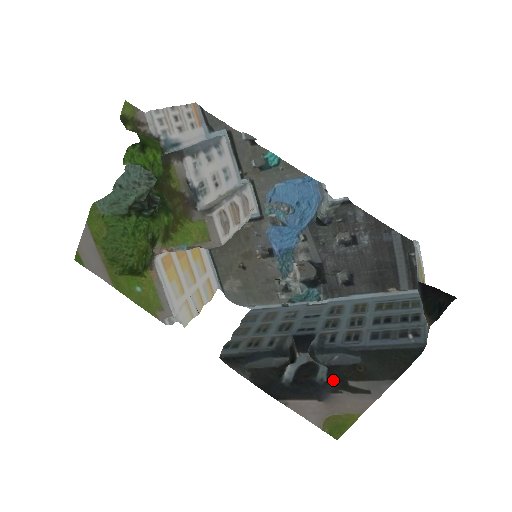
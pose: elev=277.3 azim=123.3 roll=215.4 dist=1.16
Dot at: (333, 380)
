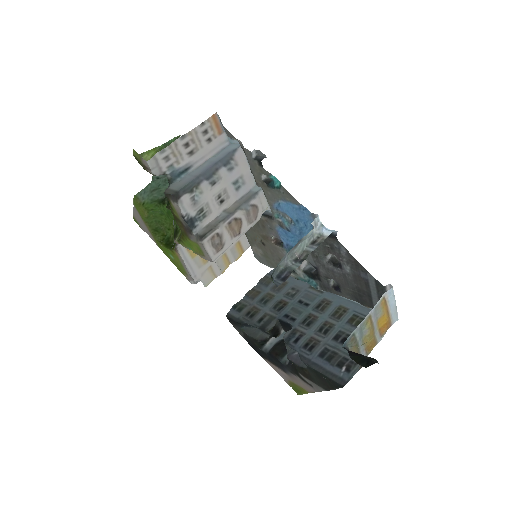
Dot at: (292, 366)
